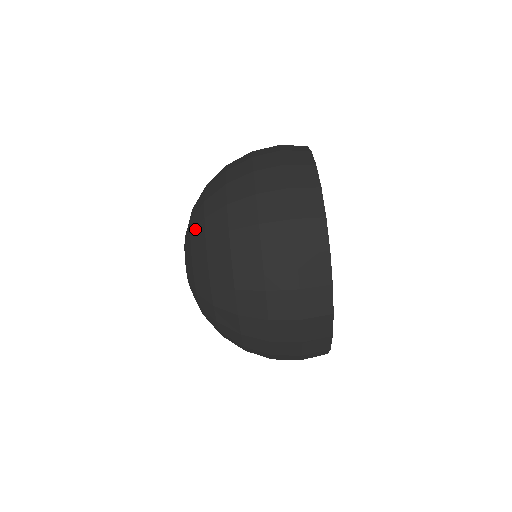
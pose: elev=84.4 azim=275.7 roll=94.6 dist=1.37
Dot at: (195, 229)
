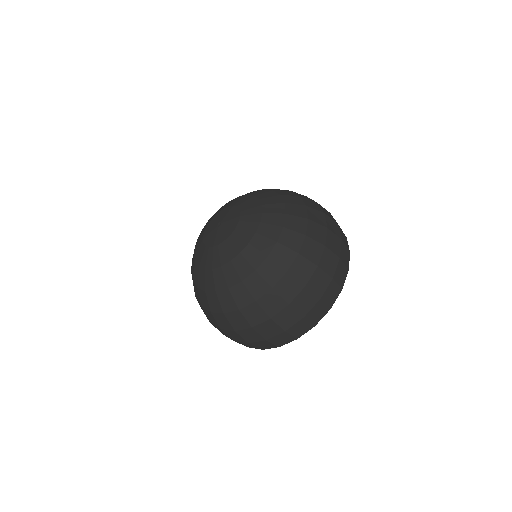
Dot at: (268, 225)
